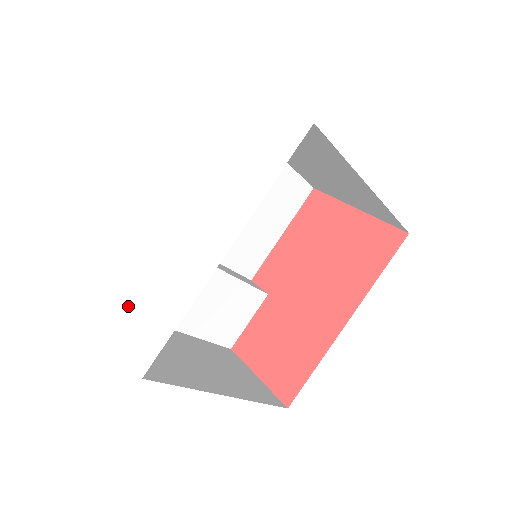
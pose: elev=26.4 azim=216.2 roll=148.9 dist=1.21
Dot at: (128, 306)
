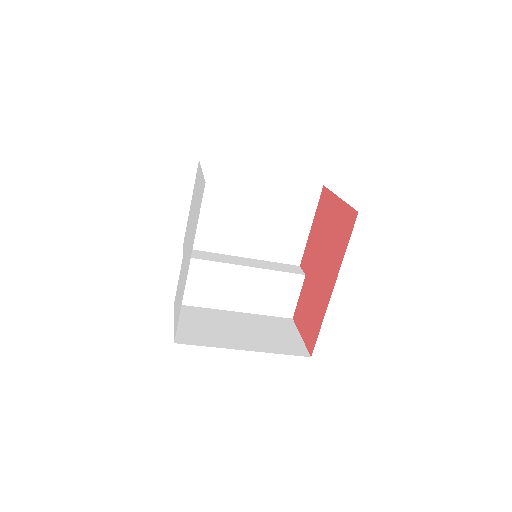
Dot at: occluded
